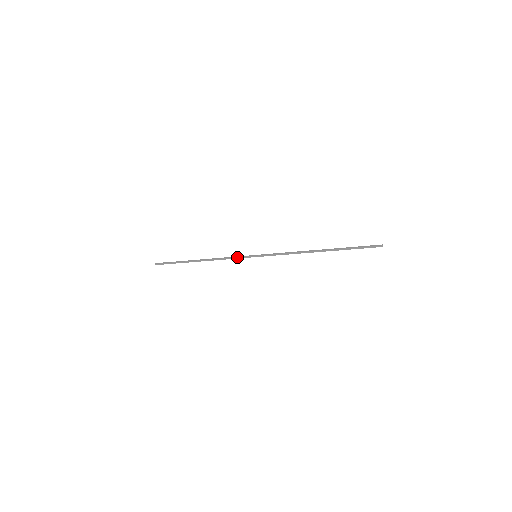
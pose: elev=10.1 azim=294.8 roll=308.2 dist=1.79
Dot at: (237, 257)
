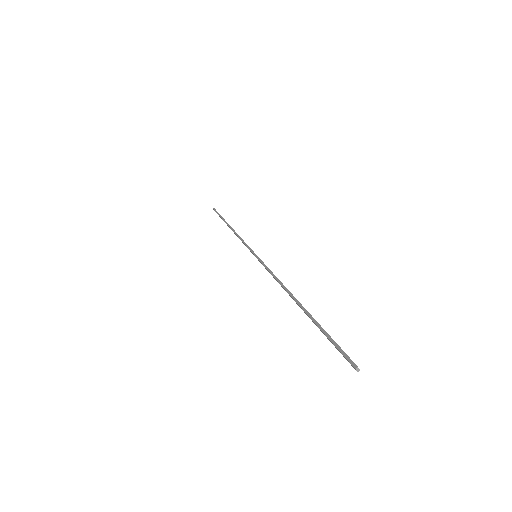
Dot at: (245, 245)
